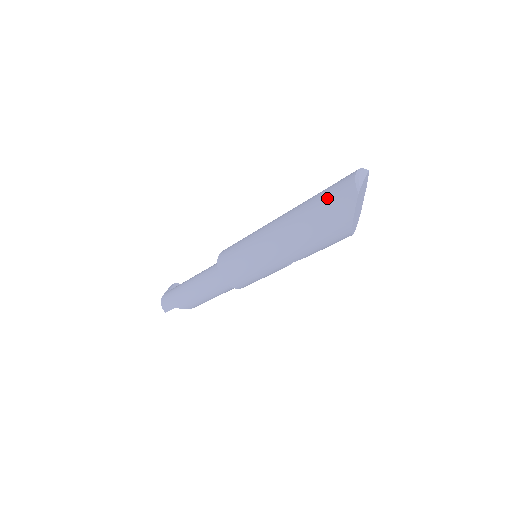
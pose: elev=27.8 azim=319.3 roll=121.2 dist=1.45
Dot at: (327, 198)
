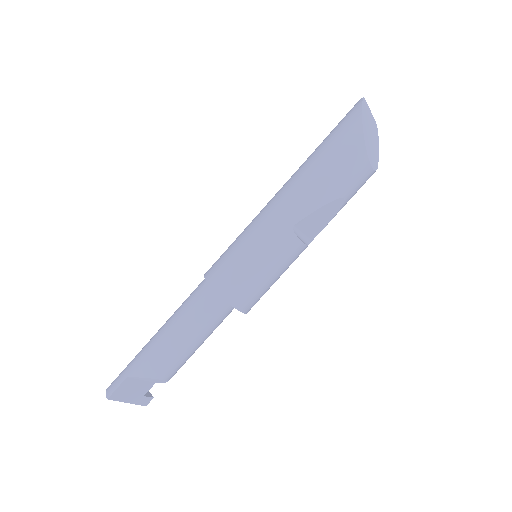
Dot at: occluded
